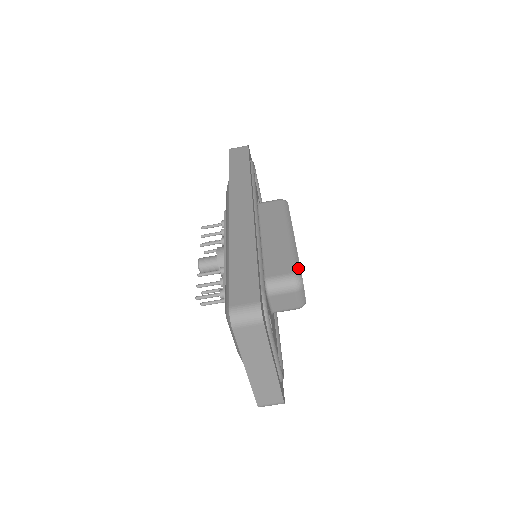
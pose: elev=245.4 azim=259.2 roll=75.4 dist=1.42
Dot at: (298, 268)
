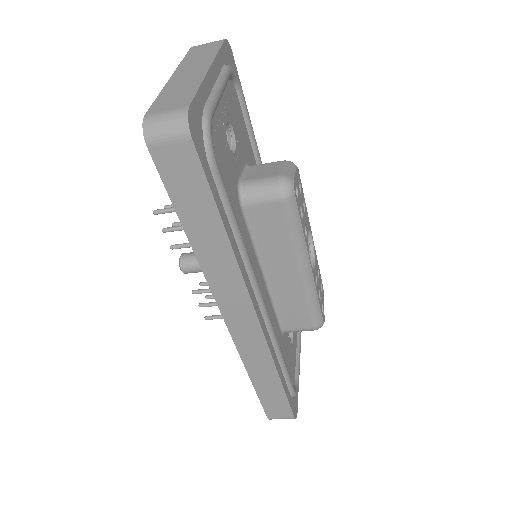
Dot at: (319, 318)
